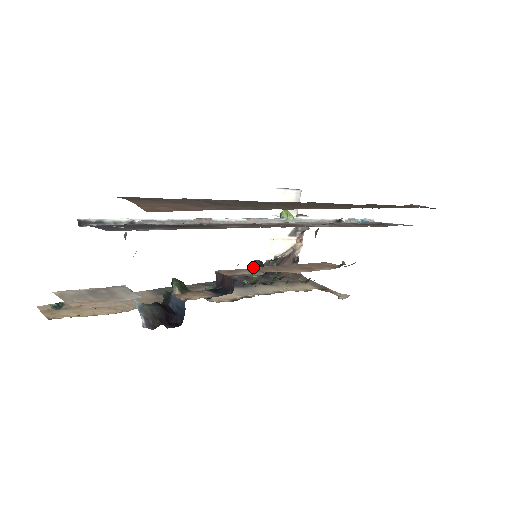
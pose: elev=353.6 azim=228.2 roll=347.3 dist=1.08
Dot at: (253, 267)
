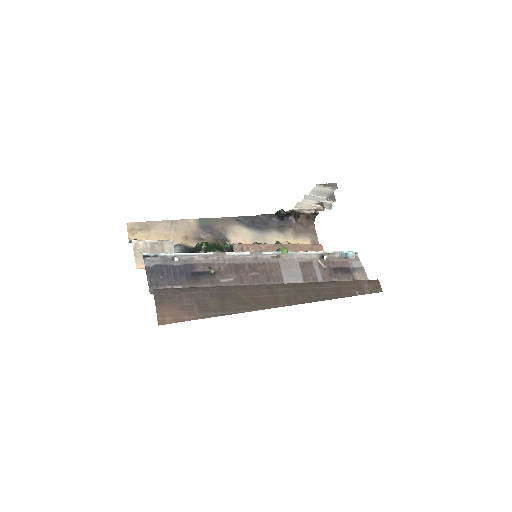
Dot at: (278, 213)
